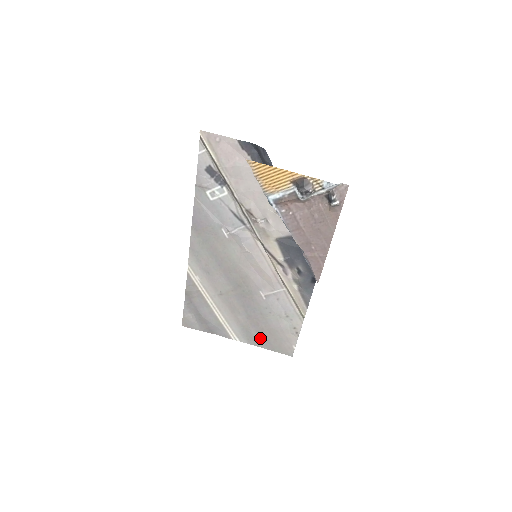
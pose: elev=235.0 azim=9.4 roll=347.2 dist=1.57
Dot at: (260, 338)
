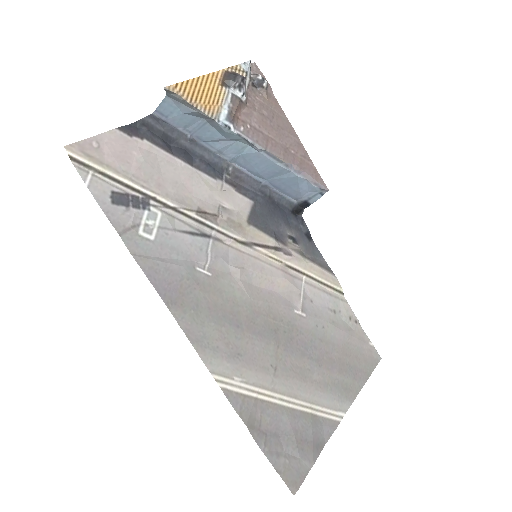
Dot at: (349, 377)
